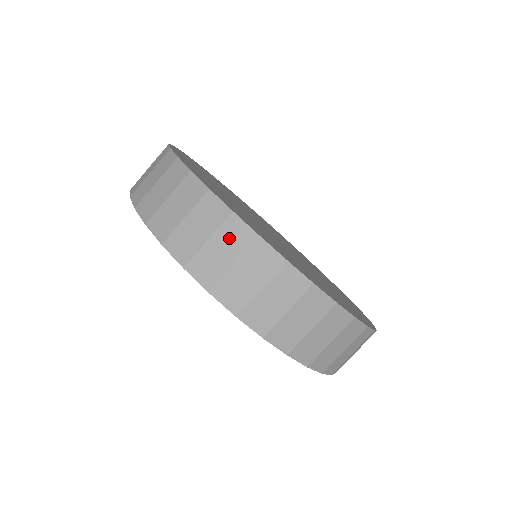
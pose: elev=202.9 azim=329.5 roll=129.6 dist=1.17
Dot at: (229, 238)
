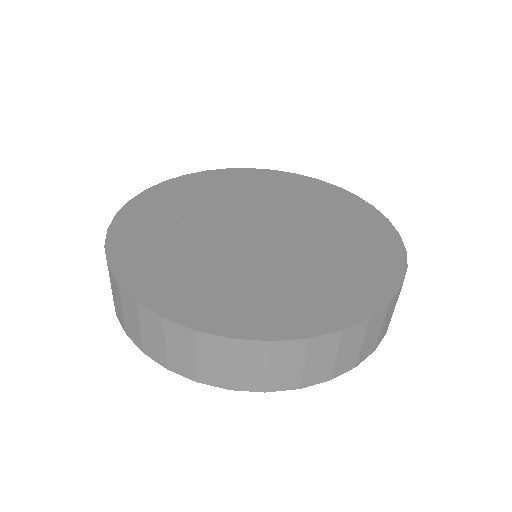
Dot at: (285, 356)
